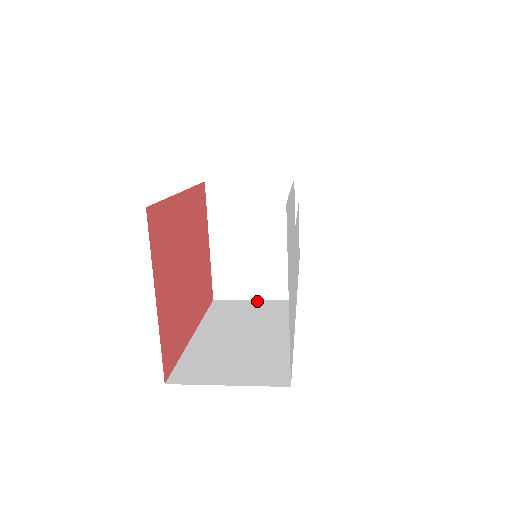
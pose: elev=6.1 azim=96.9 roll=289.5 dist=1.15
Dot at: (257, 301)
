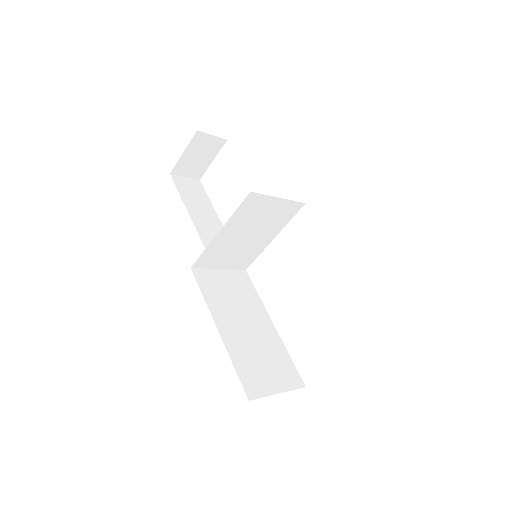
Dot at: (223, 272)
